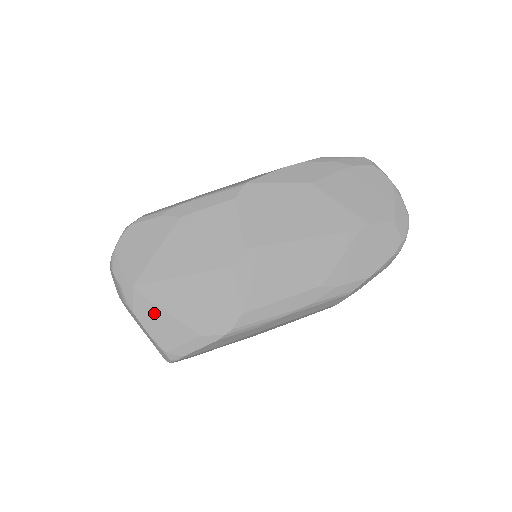
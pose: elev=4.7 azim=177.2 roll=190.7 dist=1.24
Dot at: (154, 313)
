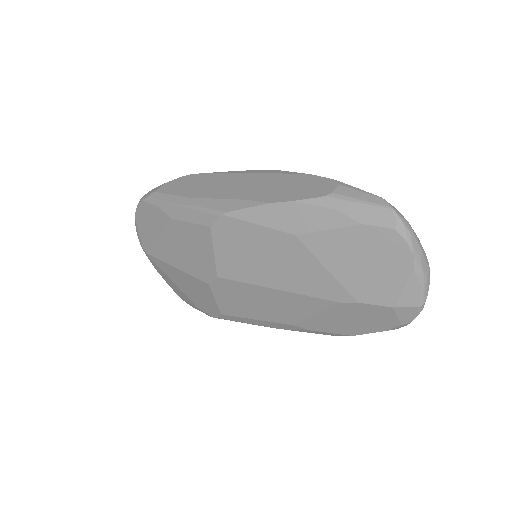
Dot at: (165, 276)
